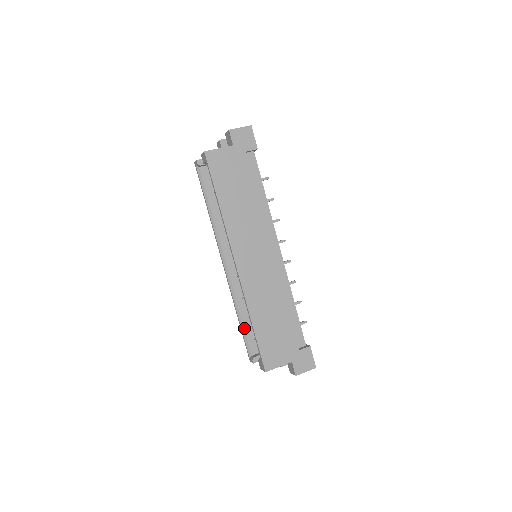
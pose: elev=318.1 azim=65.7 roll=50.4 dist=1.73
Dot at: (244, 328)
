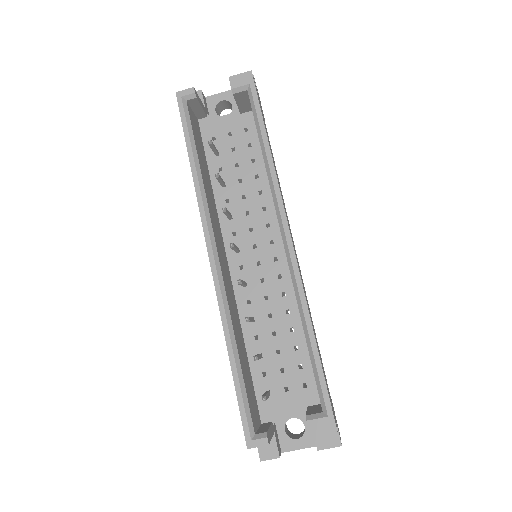
Dot at: (243, 377)
